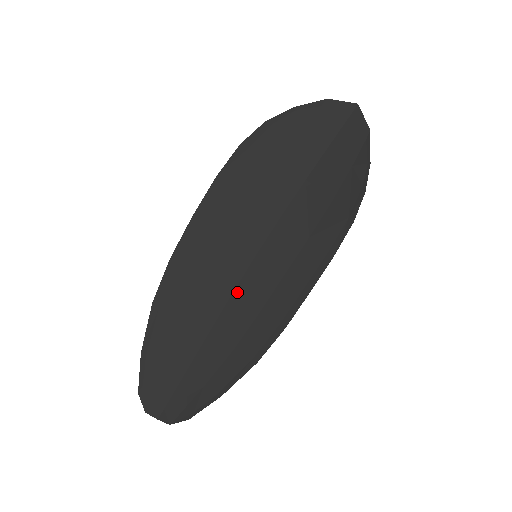
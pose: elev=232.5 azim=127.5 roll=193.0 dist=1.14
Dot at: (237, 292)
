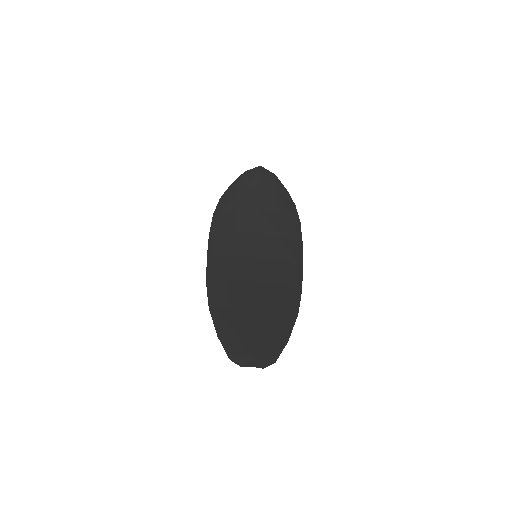
Dot at: (257, 279)
